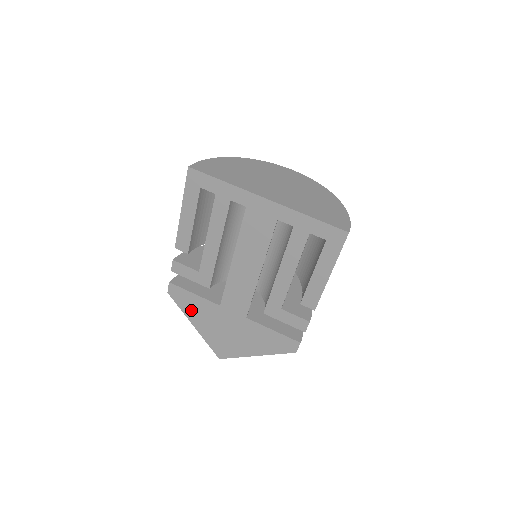
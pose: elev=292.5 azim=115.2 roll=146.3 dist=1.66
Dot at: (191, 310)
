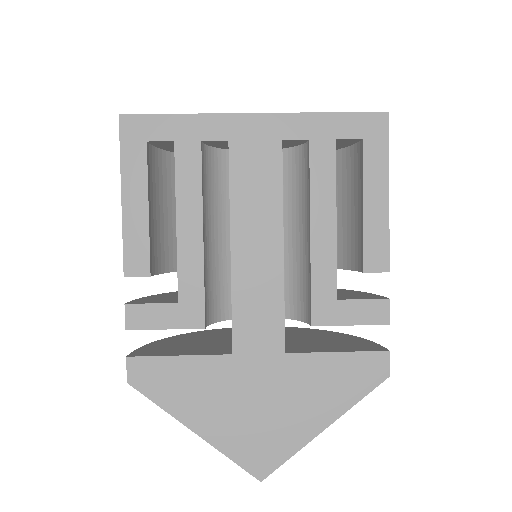
Dot at: (181, 397)
